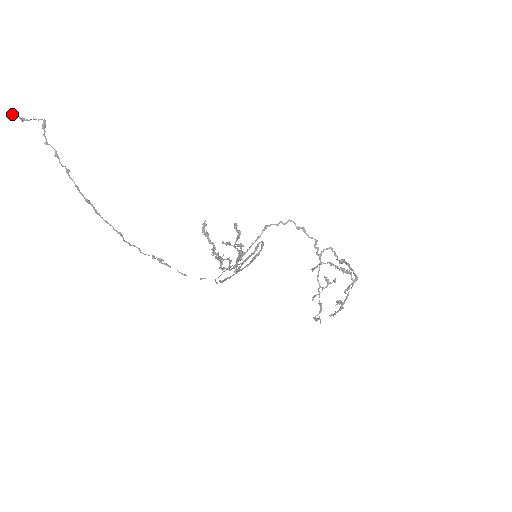
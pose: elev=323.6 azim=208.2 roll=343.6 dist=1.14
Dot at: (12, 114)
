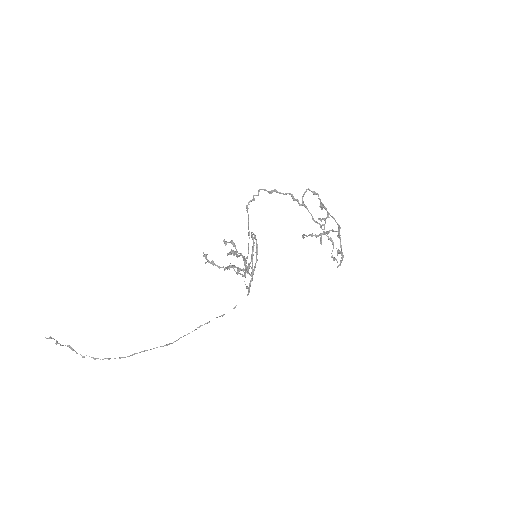
Dot at: occluded
